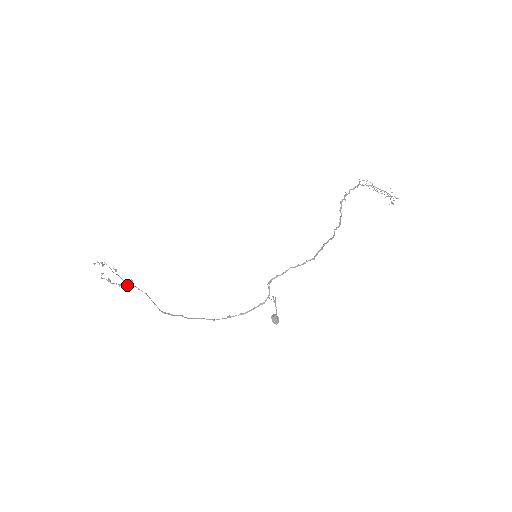
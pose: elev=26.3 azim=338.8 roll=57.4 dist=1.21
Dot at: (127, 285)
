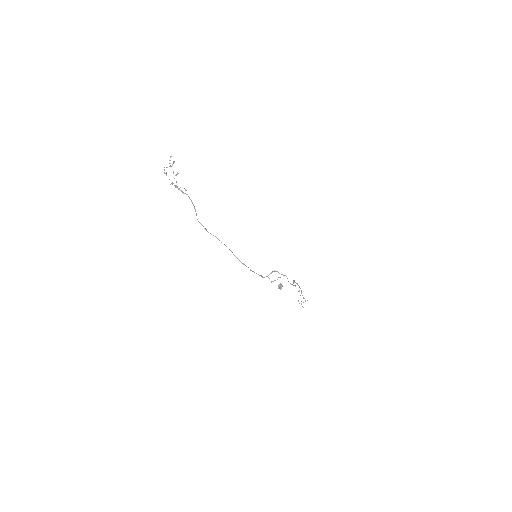
Dot at: (179, 189)
